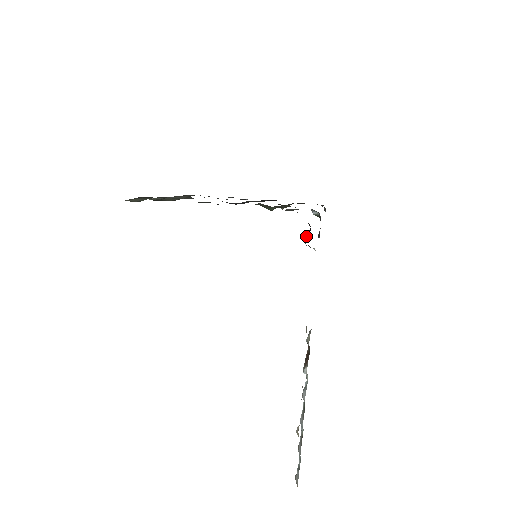
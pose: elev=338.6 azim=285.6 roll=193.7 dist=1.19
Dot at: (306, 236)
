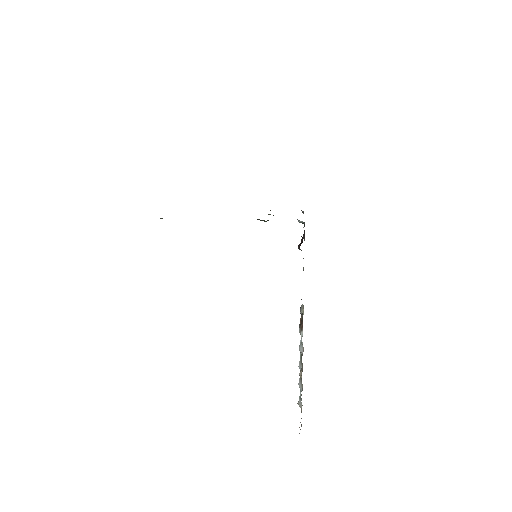
Dot at: (300, 244)
